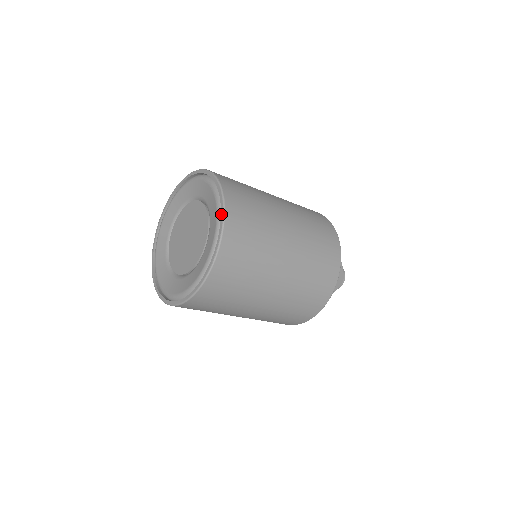
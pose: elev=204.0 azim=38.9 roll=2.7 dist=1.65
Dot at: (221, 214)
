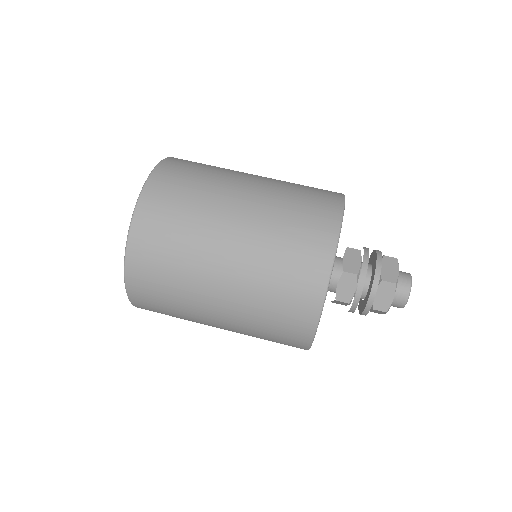
Dot at: (125, 262)
